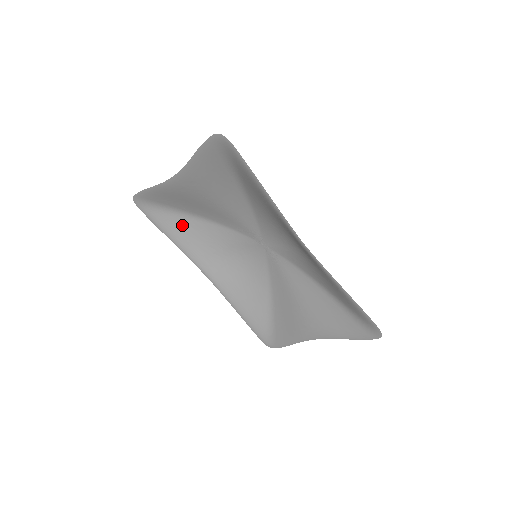
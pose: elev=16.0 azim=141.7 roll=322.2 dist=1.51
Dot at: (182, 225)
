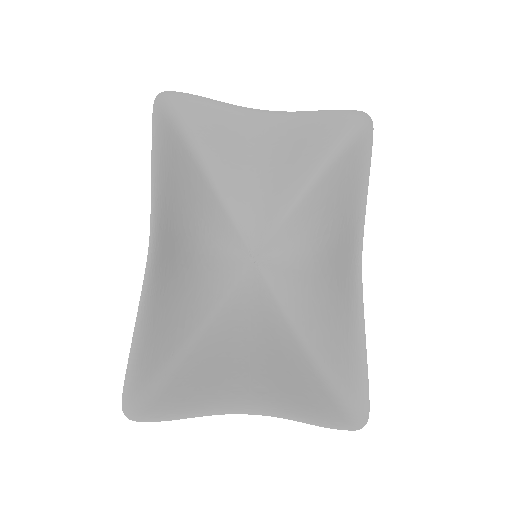
Dot at: (183, 166)
